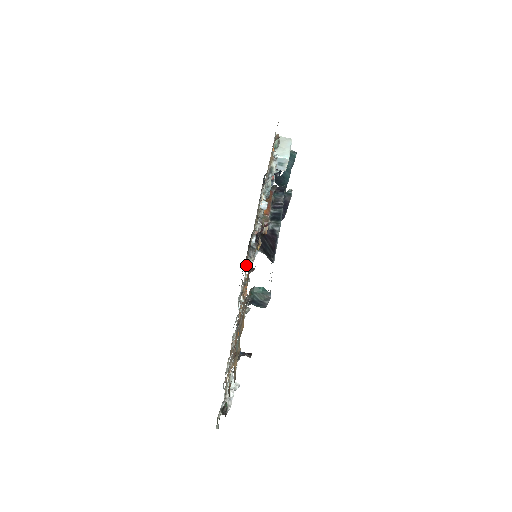
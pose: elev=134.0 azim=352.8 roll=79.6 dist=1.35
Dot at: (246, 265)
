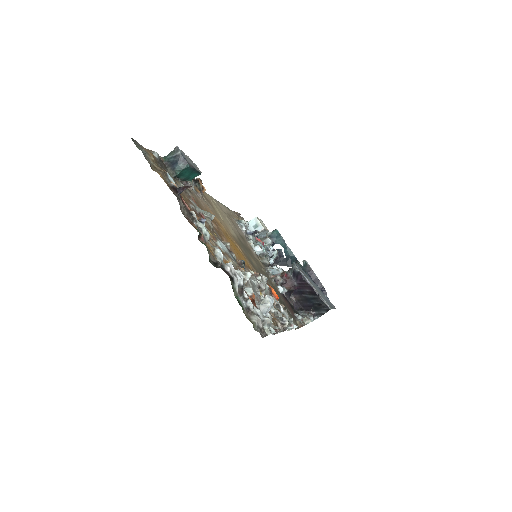
Dot at: (299, 321)
